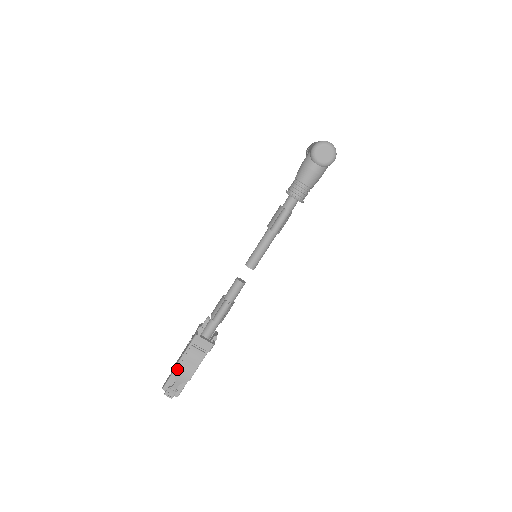
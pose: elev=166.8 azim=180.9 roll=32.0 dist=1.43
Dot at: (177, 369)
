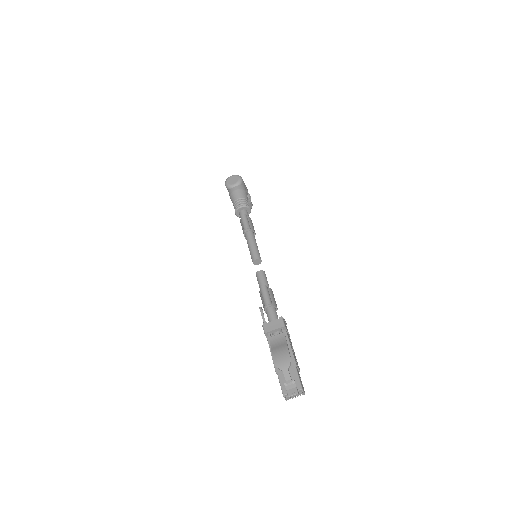
Dot at: (273, 359)
